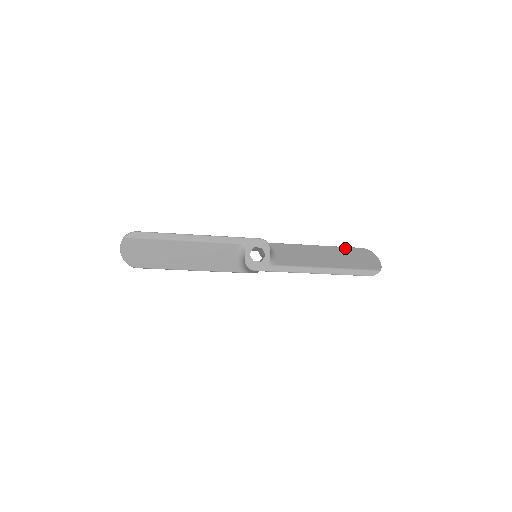
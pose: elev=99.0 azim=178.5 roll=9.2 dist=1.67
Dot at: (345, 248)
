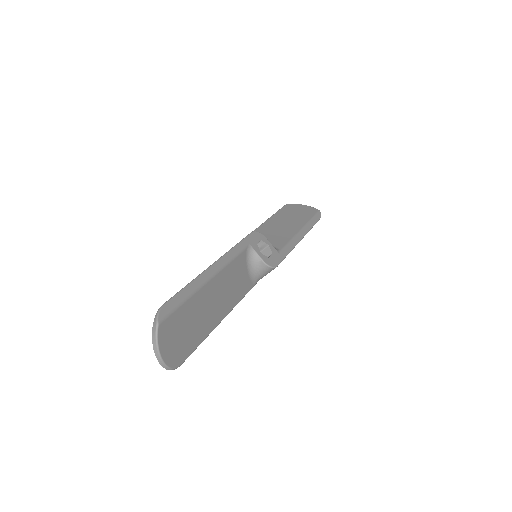
Dot at: (280, 211)
